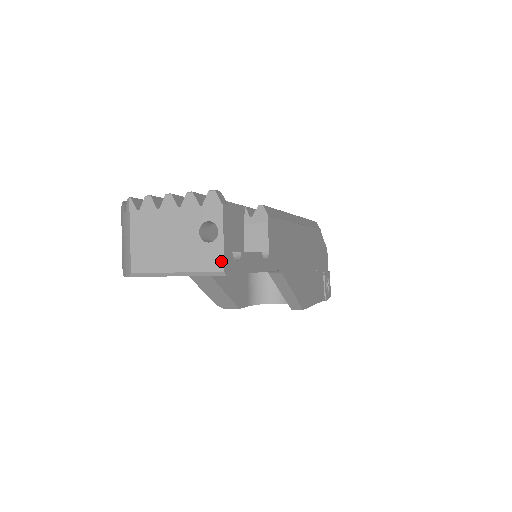
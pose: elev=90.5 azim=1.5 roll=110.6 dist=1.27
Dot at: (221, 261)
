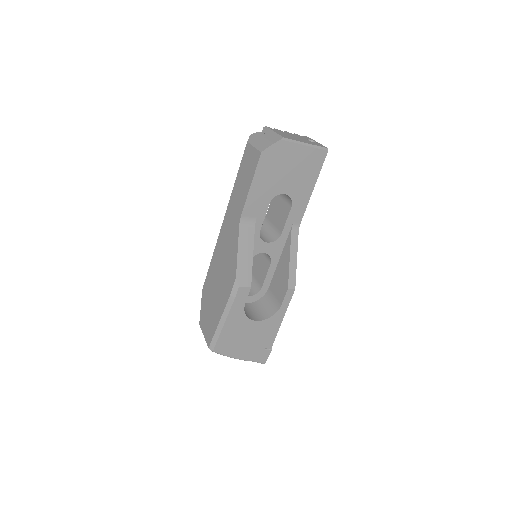
Dot at: (324, 146)
